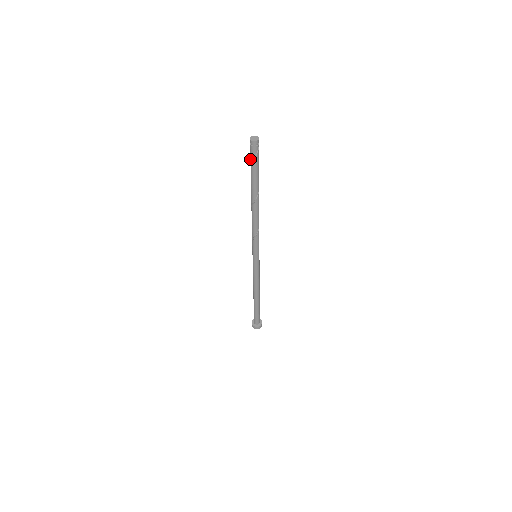
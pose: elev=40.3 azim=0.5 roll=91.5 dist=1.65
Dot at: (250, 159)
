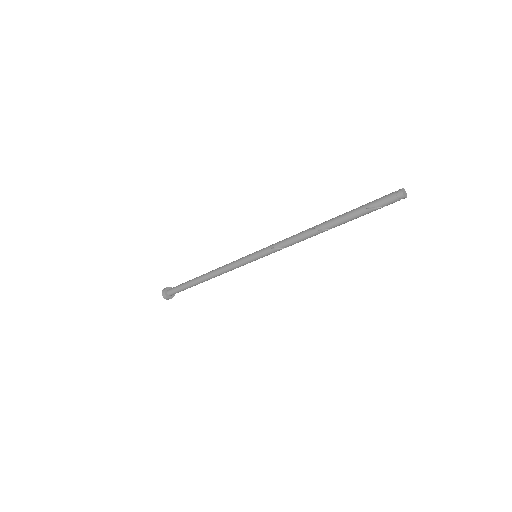
Dot at: (378, 204)
